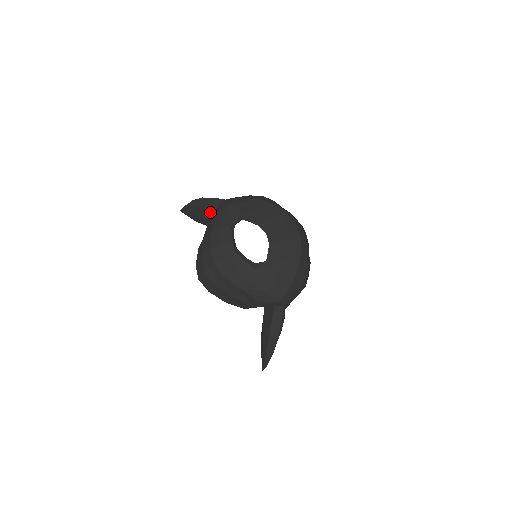
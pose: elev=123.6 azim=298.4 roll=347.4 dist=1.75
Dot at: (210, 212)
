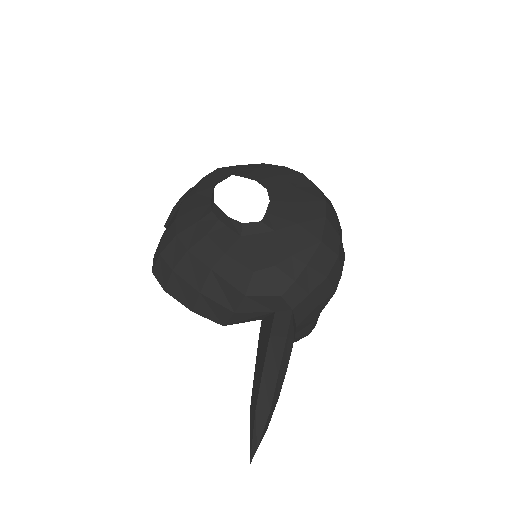
Dot at: occluded
